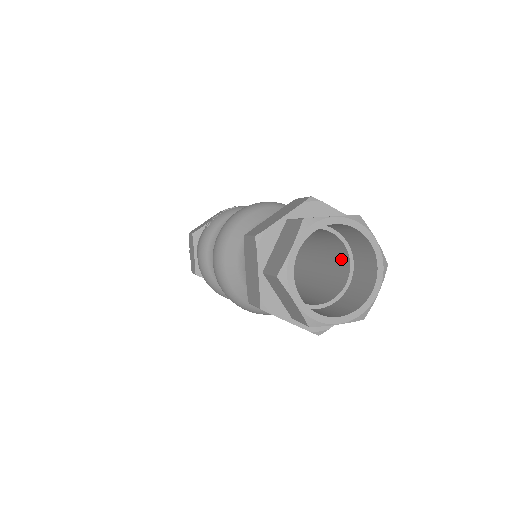
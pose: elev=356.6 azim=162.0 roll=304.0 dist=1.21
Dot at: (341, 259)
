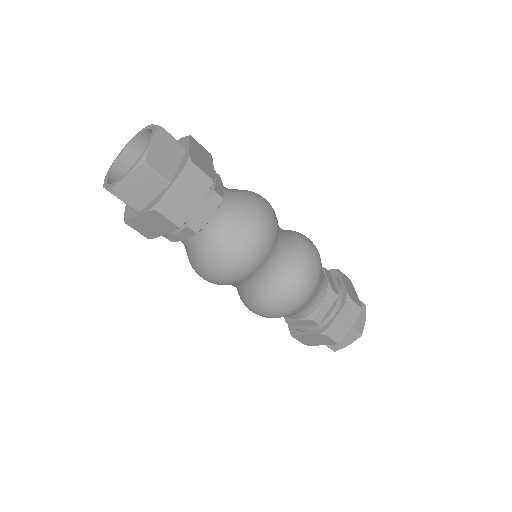
Dot at: occluded
